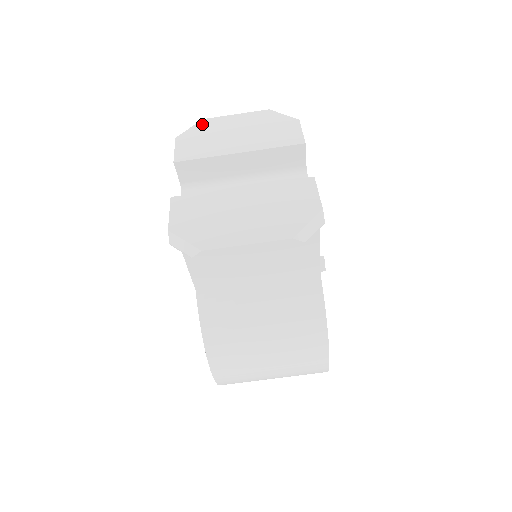
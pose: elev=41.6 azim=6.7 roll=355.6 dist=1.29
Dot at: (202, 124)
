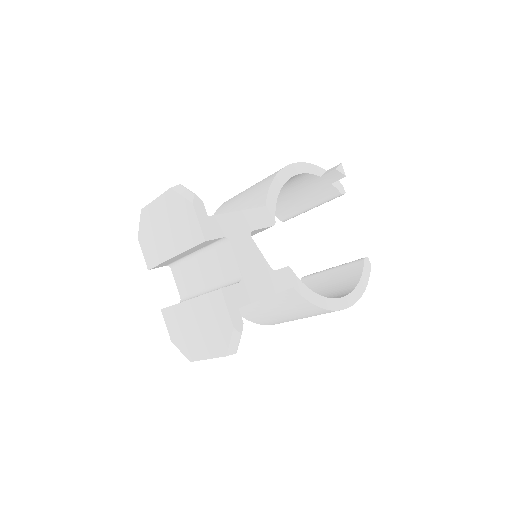
Dot at: (143, 218)
